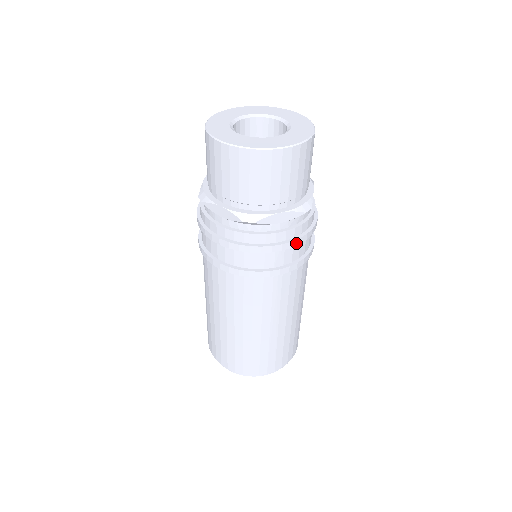
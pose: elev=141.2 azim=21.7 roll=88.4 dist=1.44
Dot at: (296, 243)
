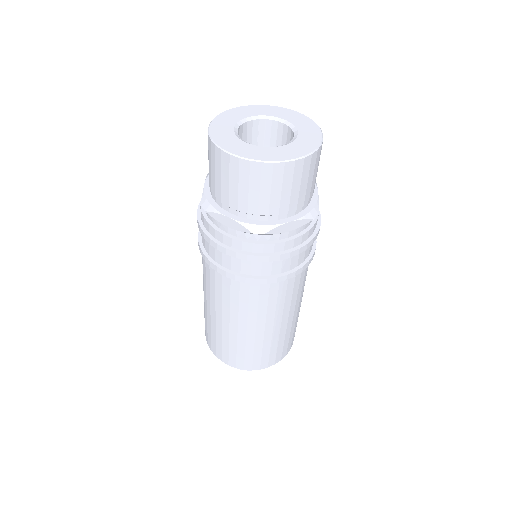
Dot at: (303, 249)
